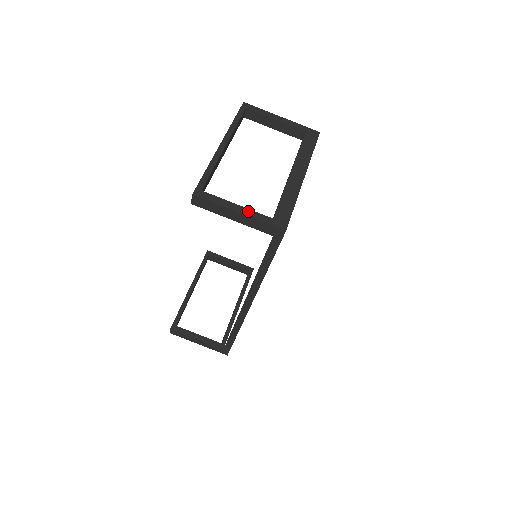
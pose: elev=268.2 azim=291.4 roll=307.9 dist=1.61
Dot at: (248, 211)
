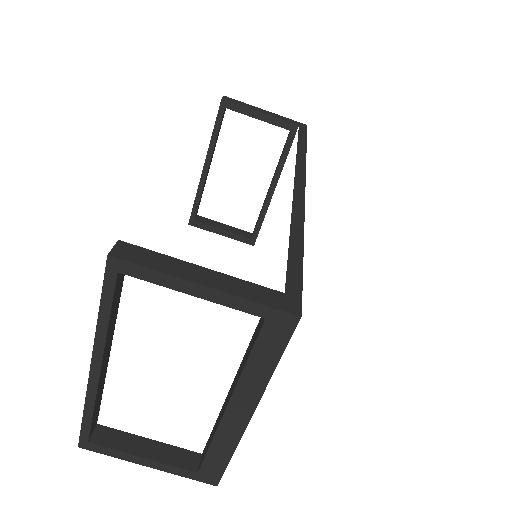
Dot at: (160, 466)
